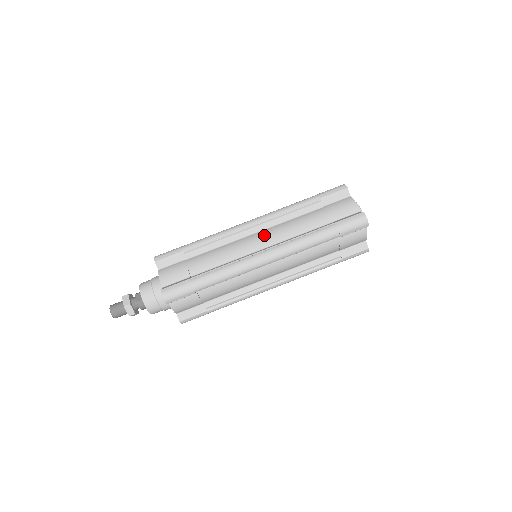
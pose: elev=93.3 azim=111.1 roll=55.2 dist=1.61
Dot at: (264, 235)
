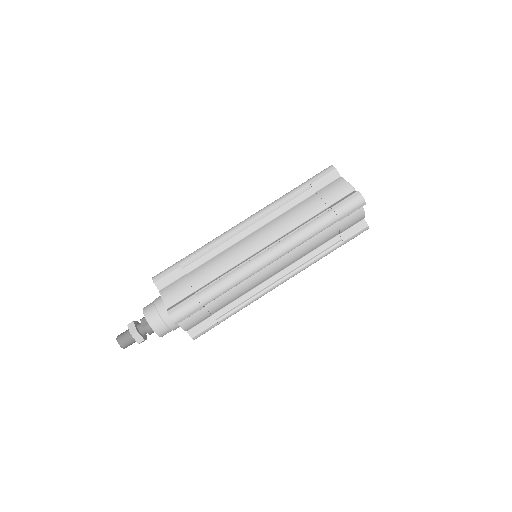
Dot at: (261, 234)
